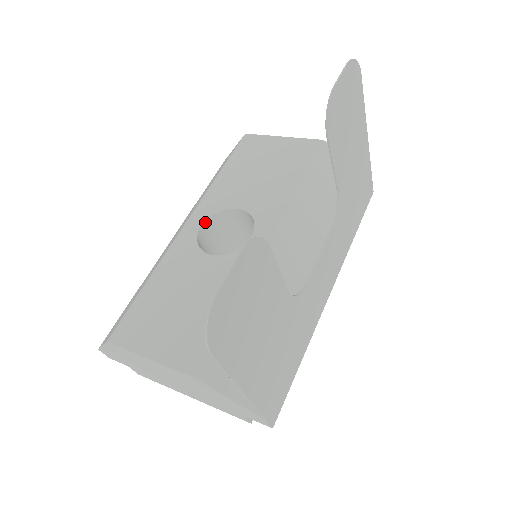
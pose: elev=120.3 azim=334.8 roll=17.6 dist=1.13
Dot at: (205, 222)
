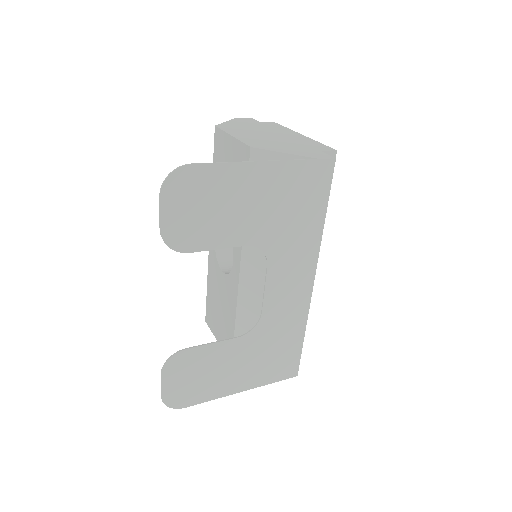
Dot at: occluded
